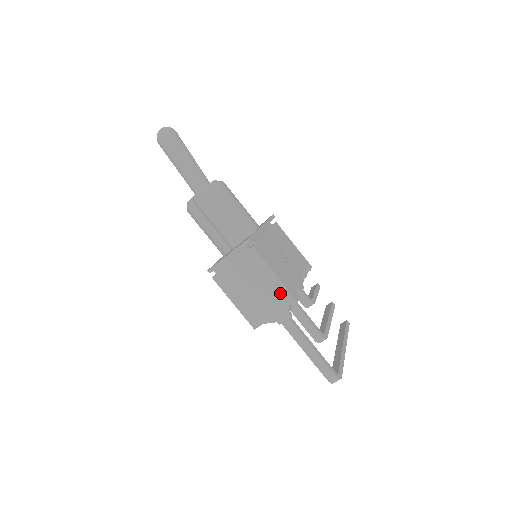
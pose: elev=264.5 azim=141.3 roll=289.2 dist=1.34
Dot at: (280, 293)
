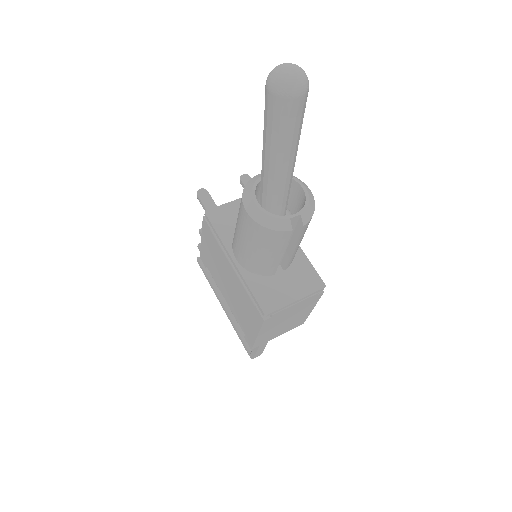
Dot at: (300, 321)
